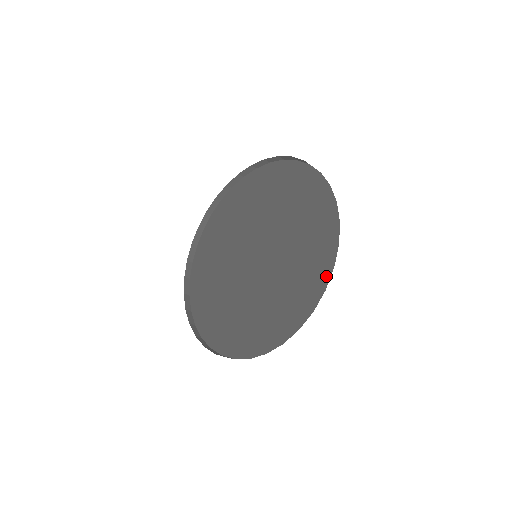
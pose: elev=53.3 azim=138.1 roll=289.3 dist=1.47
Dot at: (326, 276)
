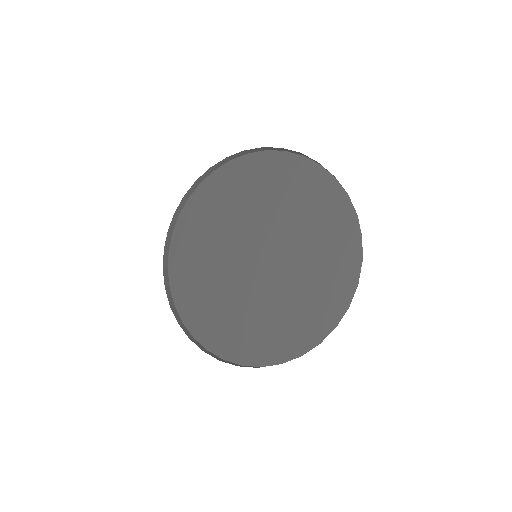
Dot at: (355, 271)
